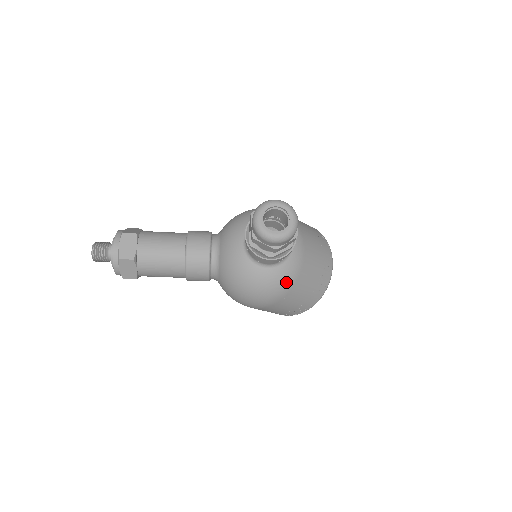
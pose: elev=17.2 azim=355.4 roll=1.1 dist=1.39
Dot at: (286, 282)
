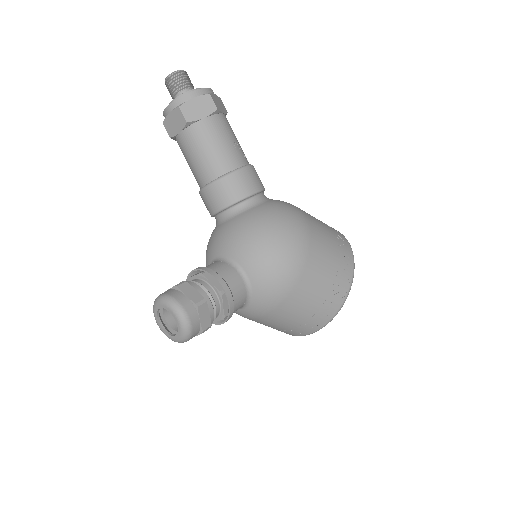
Dot at: occluded
